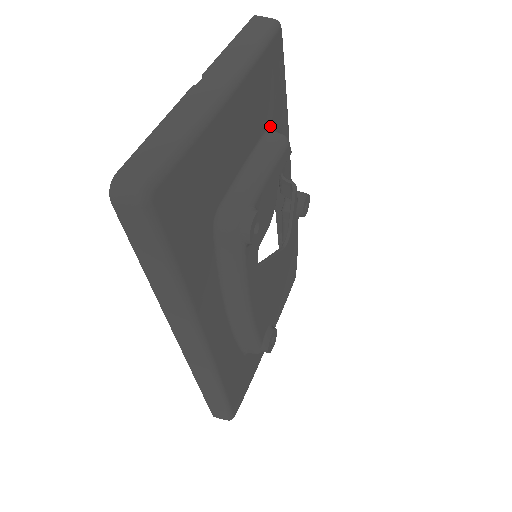
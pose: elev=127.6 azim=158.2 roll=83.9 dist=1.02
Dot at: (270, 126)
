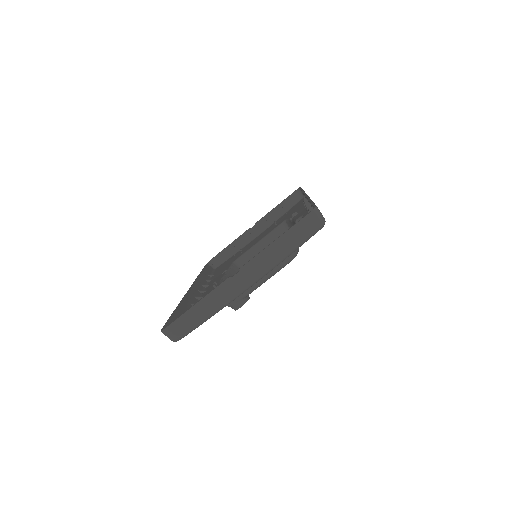
Dot at: occluded
